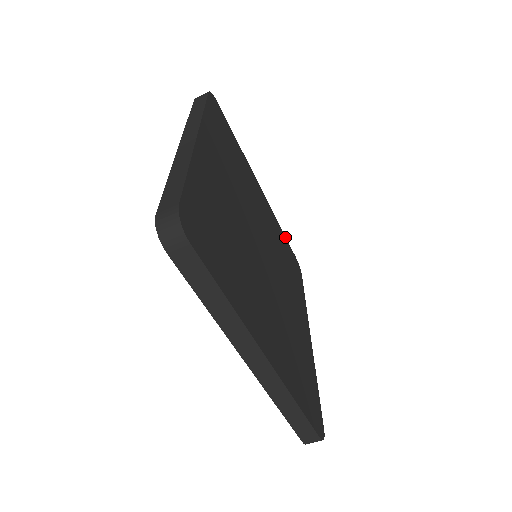
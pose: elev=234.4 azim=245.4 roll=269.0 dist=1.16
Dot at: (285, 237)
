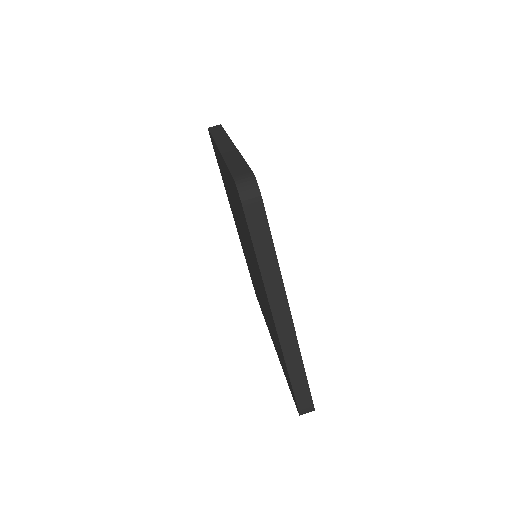
Dot at: occluded
